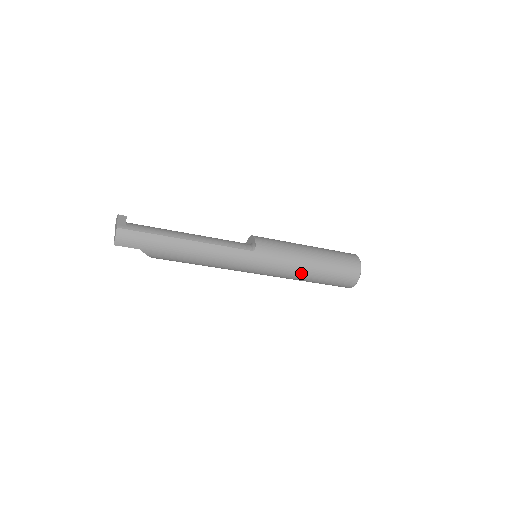
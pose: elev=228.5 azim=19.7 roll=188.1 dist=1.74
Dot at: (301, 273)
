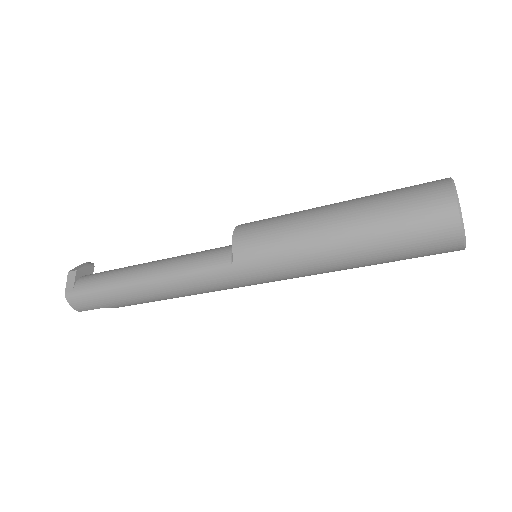
Dot at: (332, 267)
